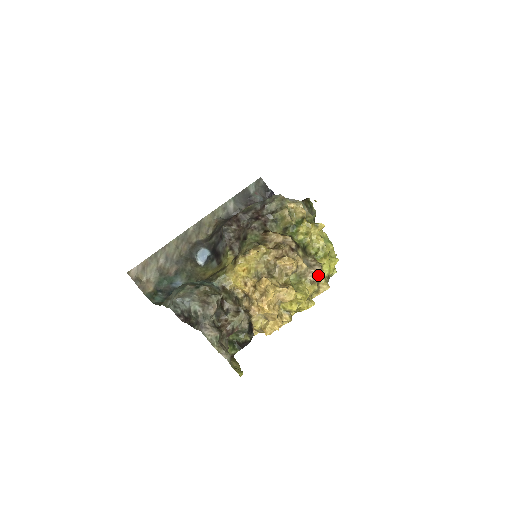
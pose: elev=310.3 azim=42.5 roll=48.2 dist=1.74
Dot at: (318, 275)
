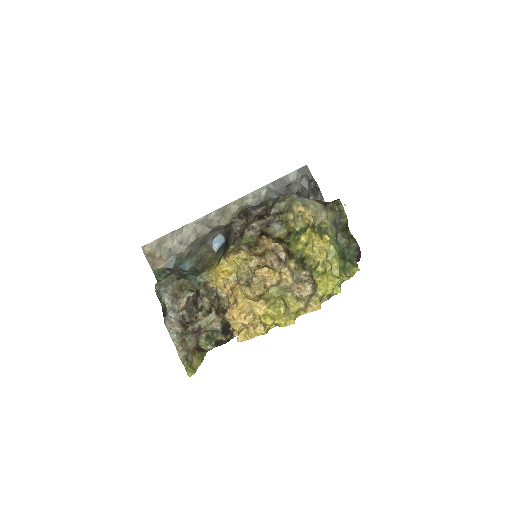
Dot at: (305, 293)
